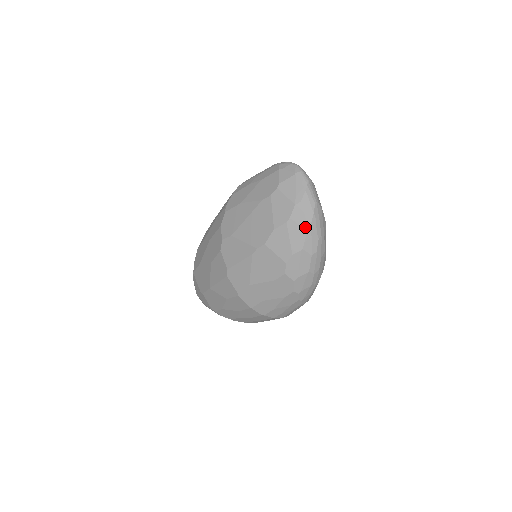
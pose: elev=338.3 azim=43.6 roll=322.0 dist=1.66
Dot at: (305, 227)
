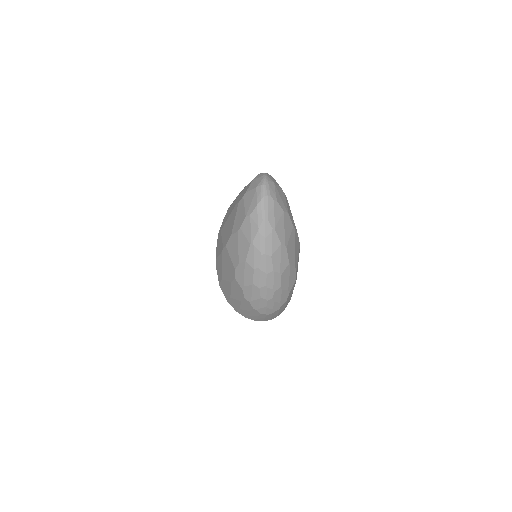
Dot at: (249, 240)
